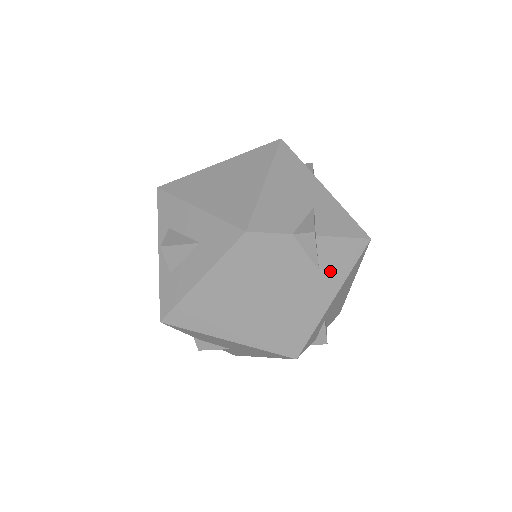
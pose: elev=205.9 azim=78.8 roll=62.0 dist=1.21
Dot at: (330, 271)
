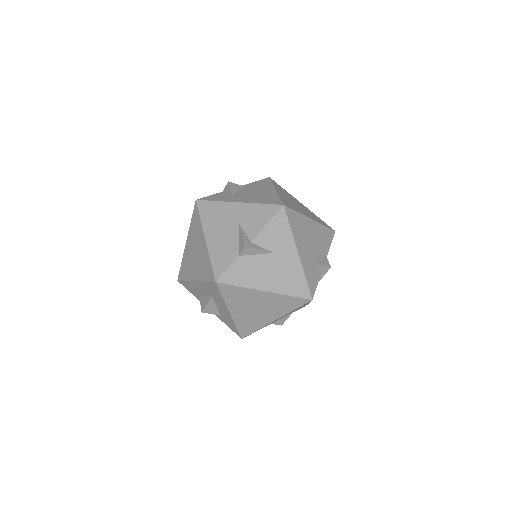
Dot at: (280, 246)
